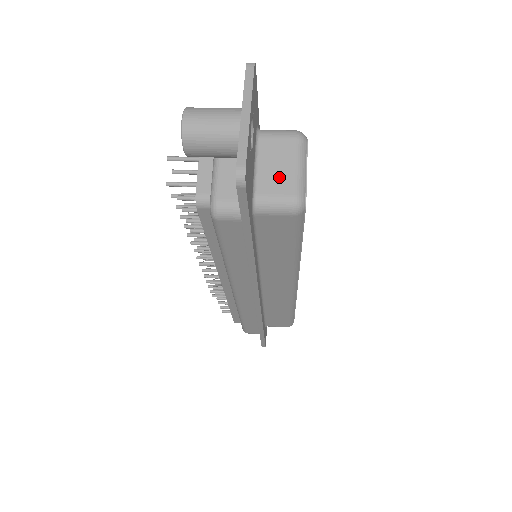
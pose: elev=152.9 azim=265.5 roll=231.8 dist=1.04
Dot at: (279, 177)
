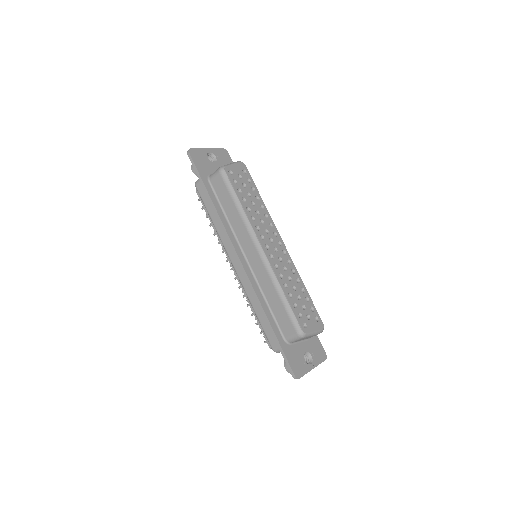
Dot at: occluded
